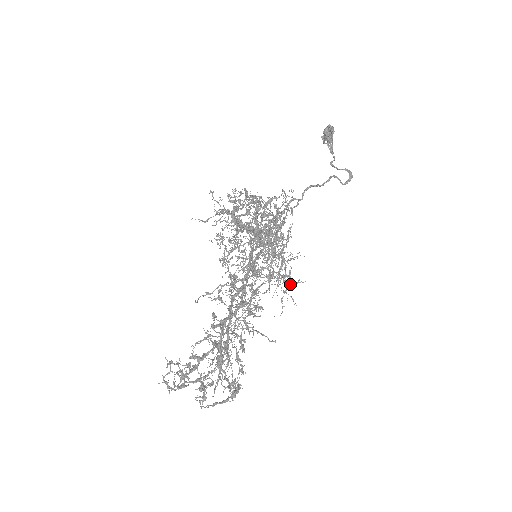
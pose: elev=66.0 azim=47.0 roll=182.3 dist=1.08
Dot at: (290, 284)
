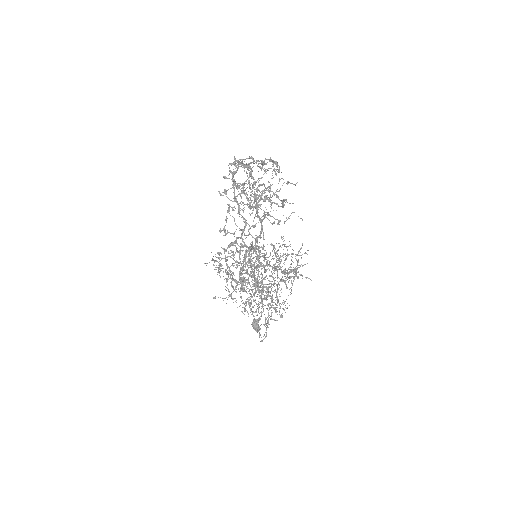
Dot at: occluded
